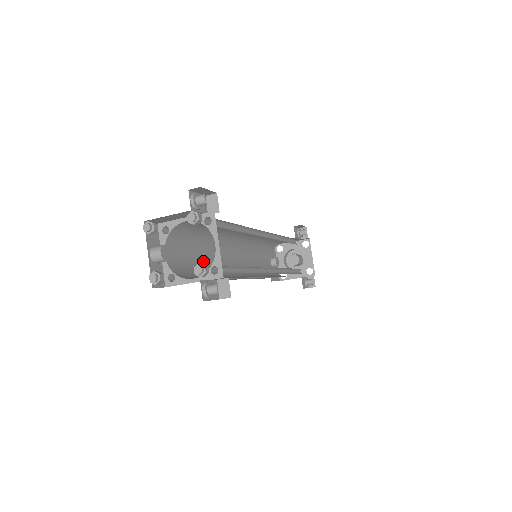
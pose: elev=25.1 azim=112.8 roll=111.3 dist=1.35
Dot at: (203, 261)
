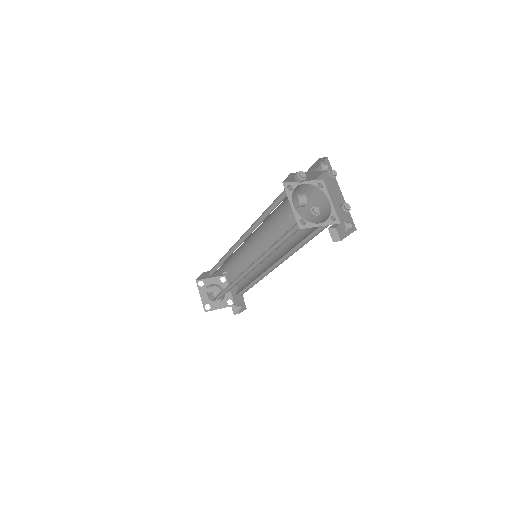
Dot at: occluded
